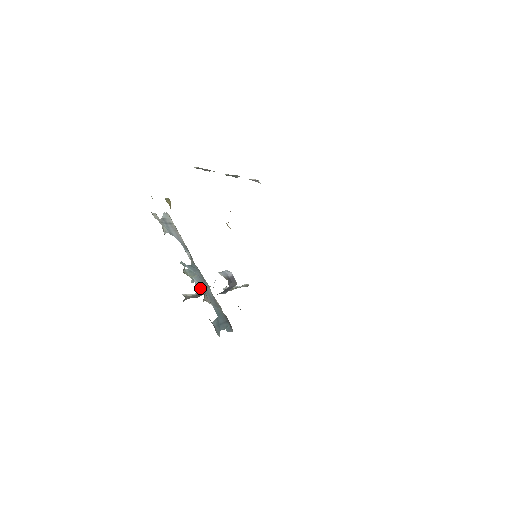
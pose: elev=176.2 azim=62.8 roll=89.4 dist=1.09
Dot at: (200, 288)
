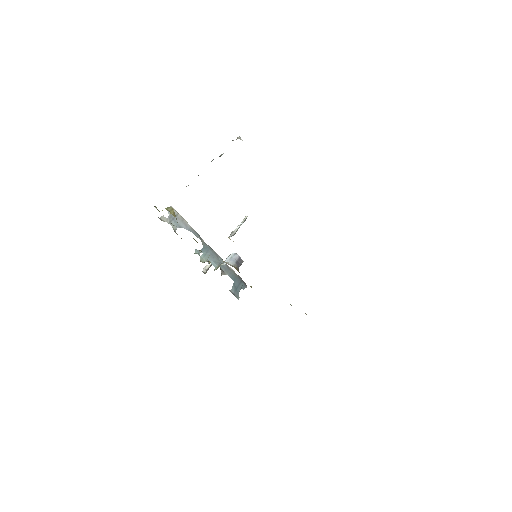
Dot at: (215, 266)
